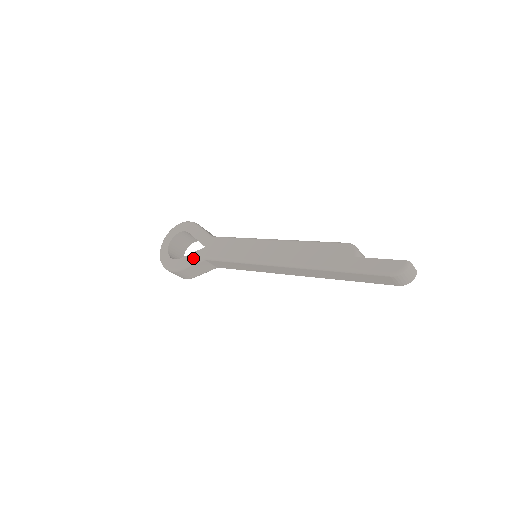
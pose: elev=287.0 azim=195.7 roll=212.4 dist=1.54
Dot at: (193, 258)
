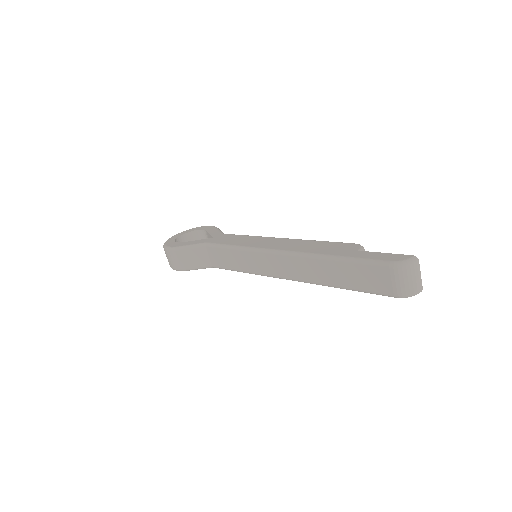
Dot at: (195, 242)
